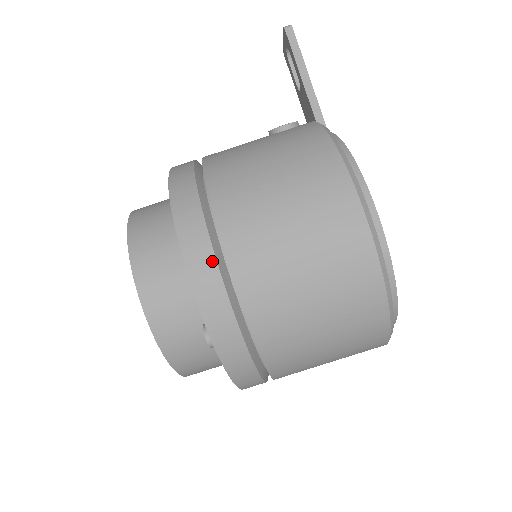
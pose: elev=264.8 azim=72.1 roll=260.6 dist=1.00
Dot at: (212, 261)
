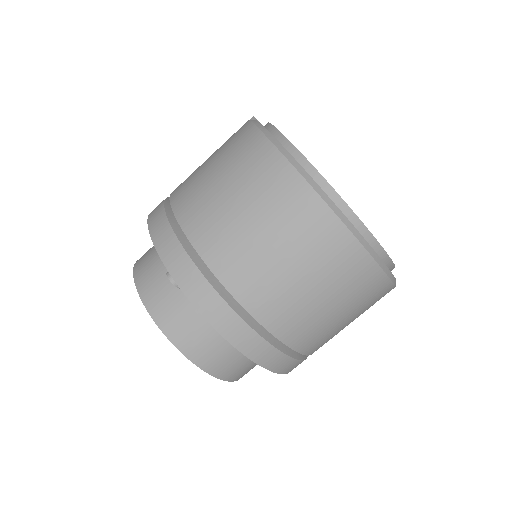
Dot at: (163, 215)
